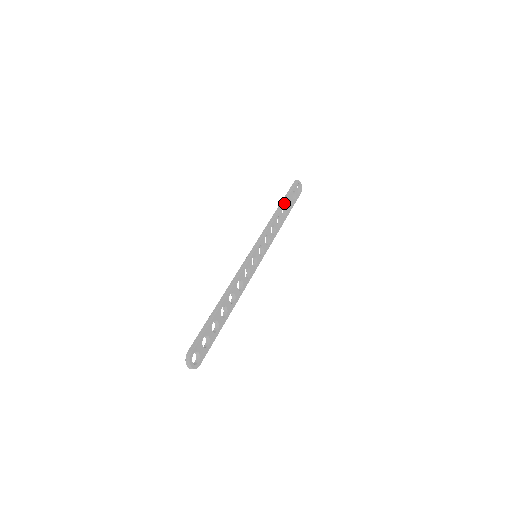
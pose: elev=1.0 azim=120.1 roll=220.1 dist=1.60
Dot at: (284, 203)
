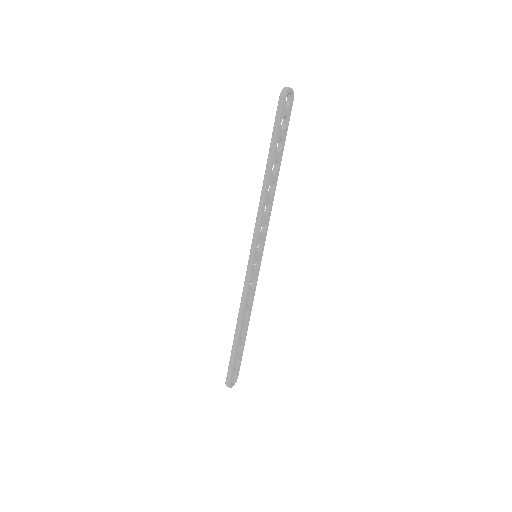
Dot at: (272, 160)
